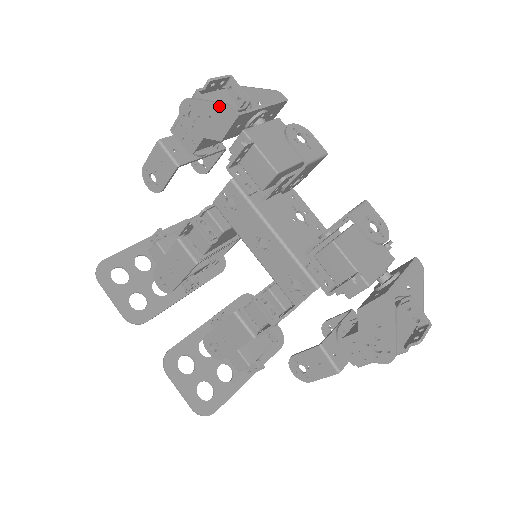
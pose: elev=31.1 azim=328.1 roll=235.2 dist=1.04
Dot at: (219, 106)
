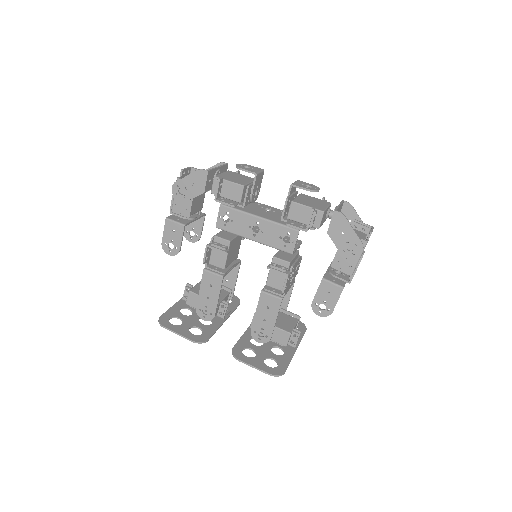
Dot at: (195, 174)
